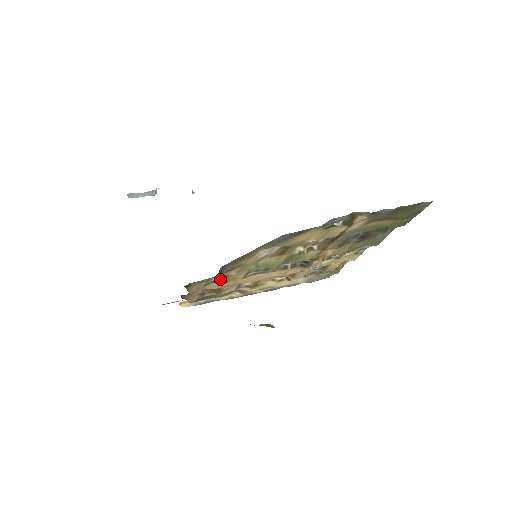
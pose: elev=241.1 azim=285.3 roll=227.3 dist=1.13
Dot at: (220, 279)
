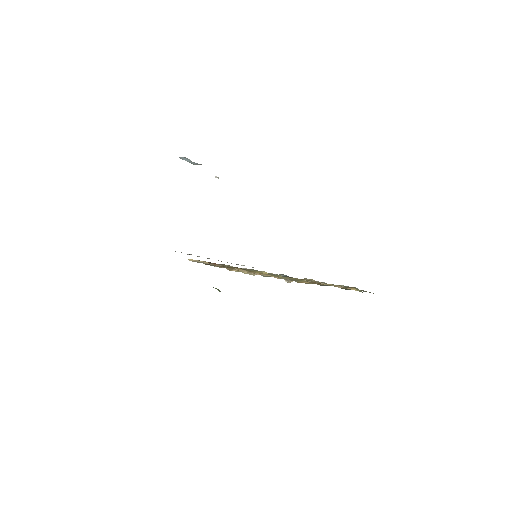
Dot at: (252, 270)
